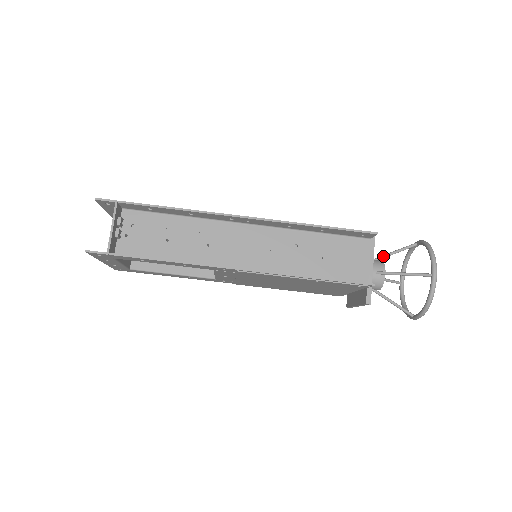
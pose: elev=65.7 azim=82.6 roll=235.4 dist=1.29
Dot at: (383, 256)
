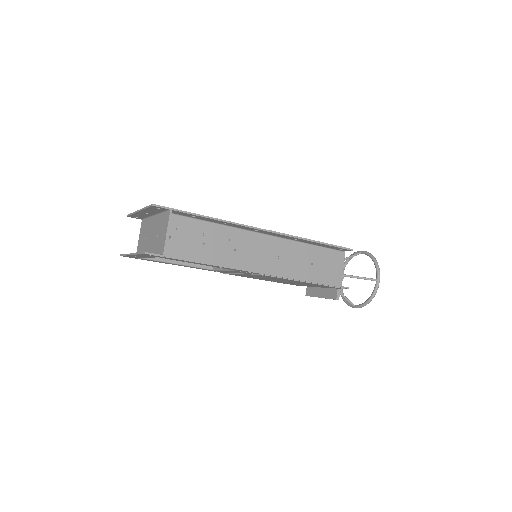
Dot at: occluded
